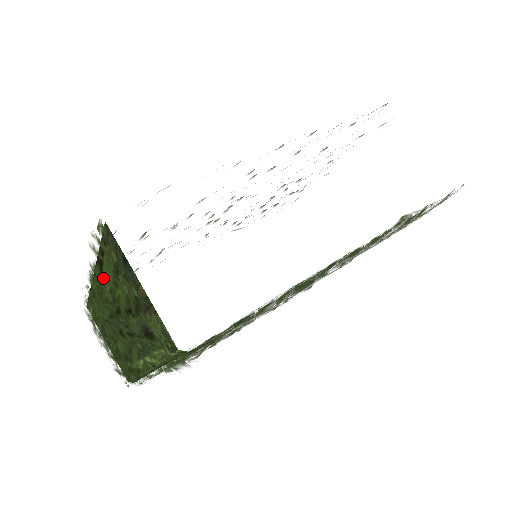
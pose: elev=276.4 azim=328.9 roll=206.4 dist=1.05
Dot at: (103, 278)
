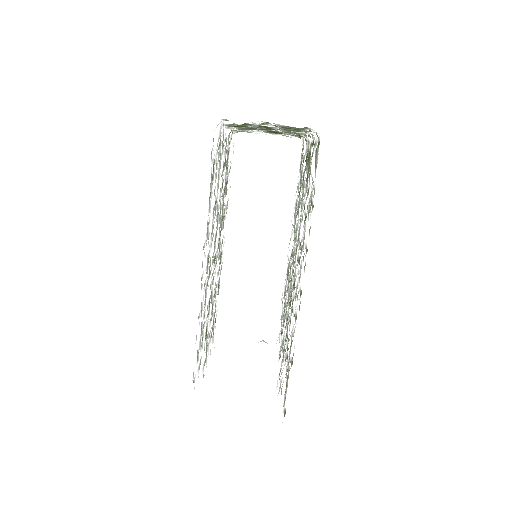
Dot at: occluded
